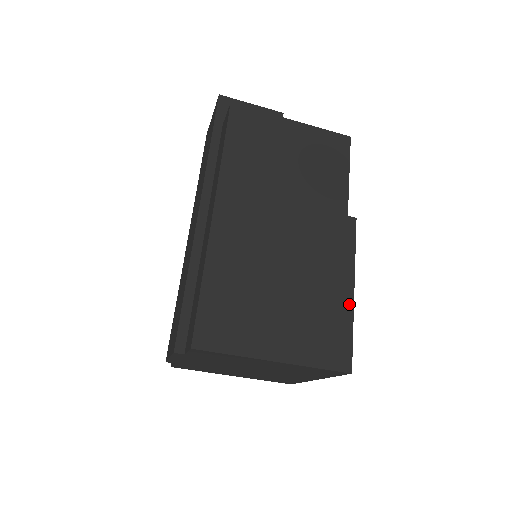
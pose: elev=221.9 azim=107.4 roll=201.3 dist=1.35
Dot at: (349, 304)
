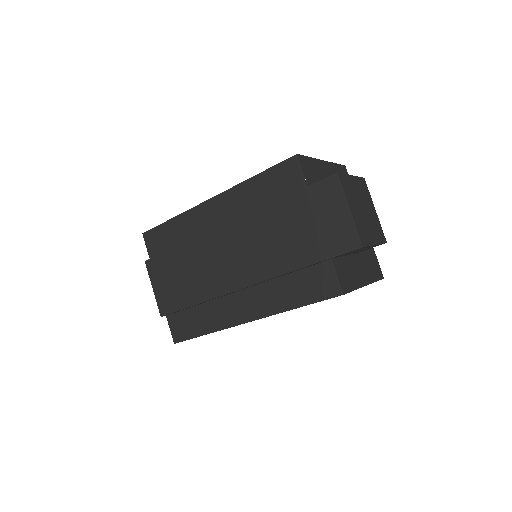
Dot at: occluded
